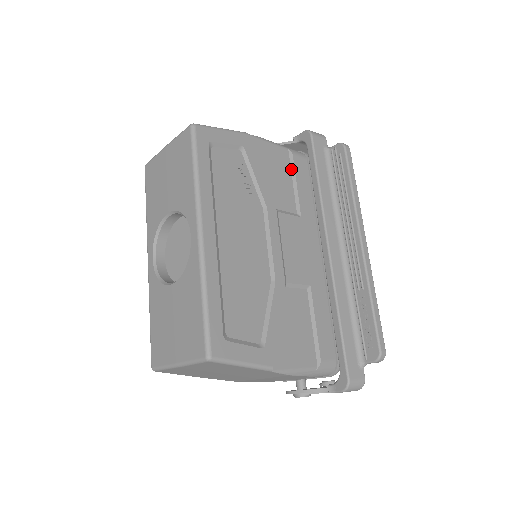
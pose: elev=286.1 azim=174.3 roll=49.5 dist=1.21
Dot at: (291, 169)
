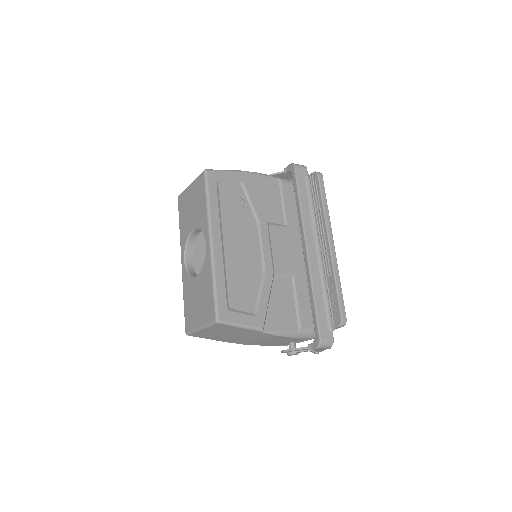
Dot at: (280, 193)
